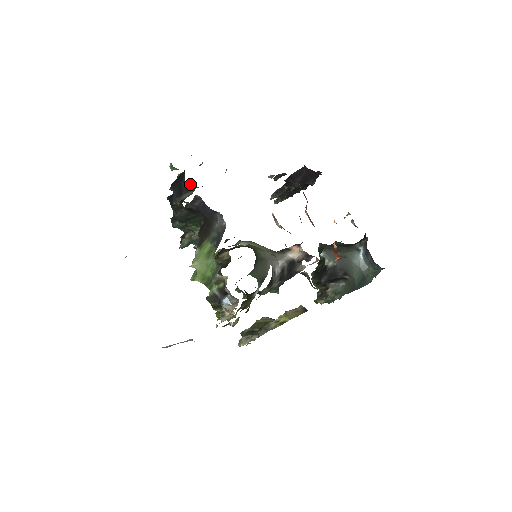
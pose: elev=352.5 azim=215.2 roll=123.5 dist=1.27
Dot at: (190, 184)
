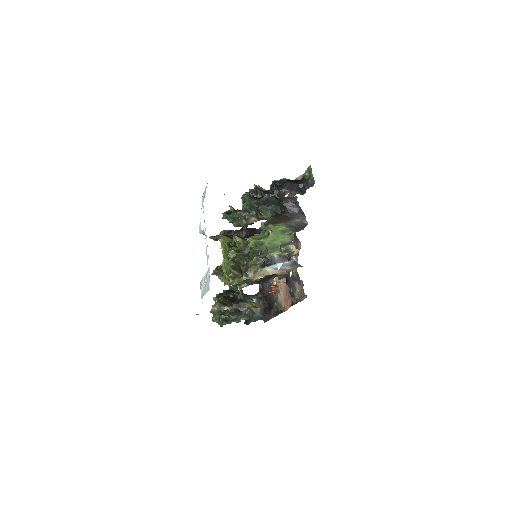
Dot at: (303, 189)
